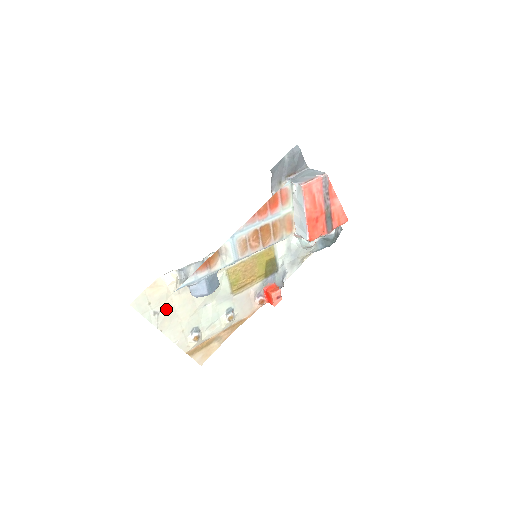
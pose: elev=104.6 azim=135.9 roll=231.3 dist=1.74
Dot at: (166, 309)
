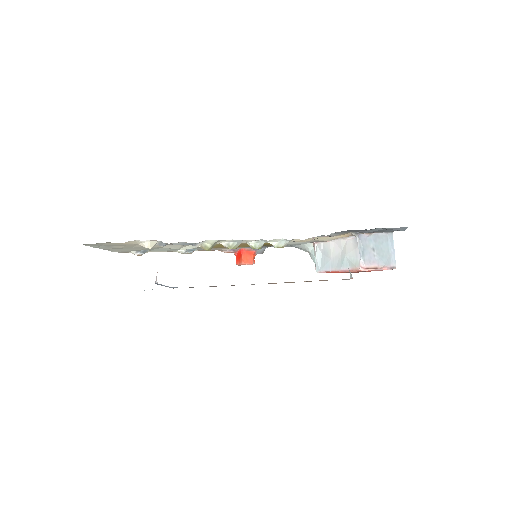
Dot at: (123, 247)
